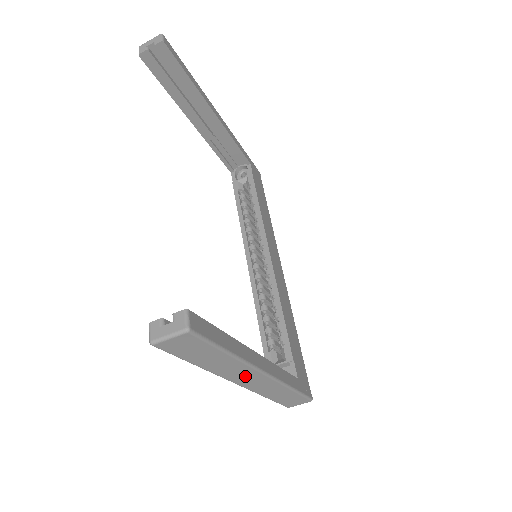
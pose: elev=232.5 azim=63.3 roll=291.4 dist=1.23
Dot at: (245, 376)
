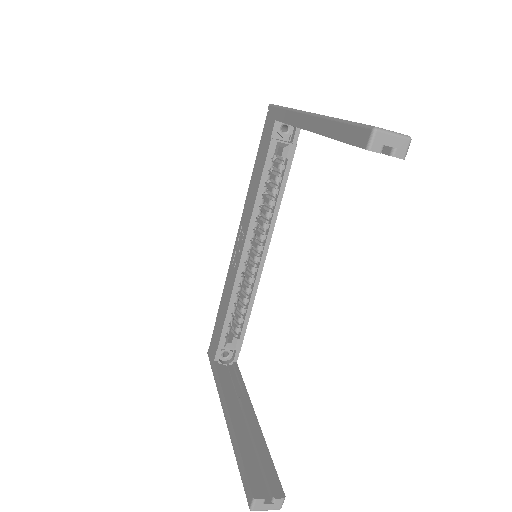
Dot at: occluded
